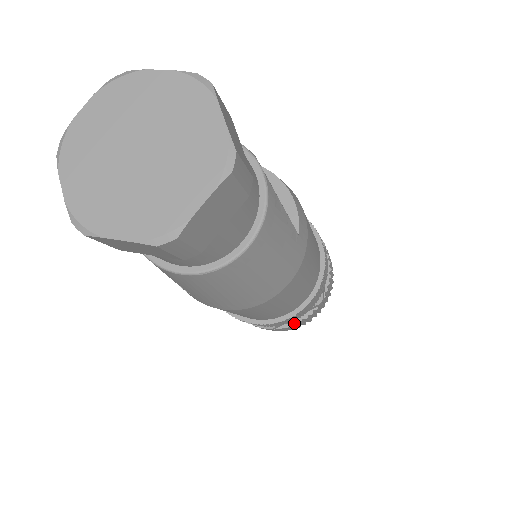
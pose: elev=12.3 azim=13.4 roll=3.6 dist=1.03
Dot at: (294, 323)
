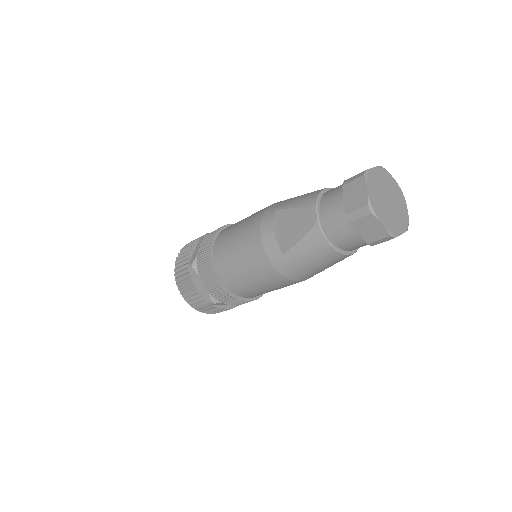
Dot at: (223, 308)
